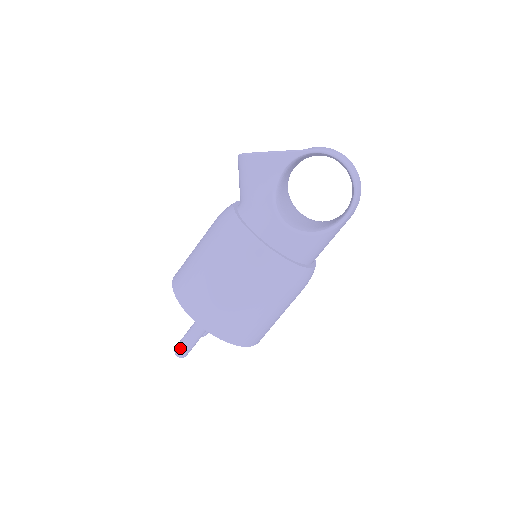
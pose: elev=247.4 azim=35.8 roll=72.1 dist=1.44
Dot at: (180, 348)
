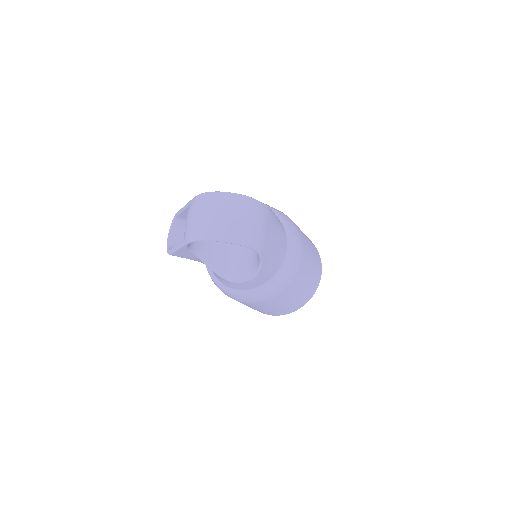
Dot at: occluded
